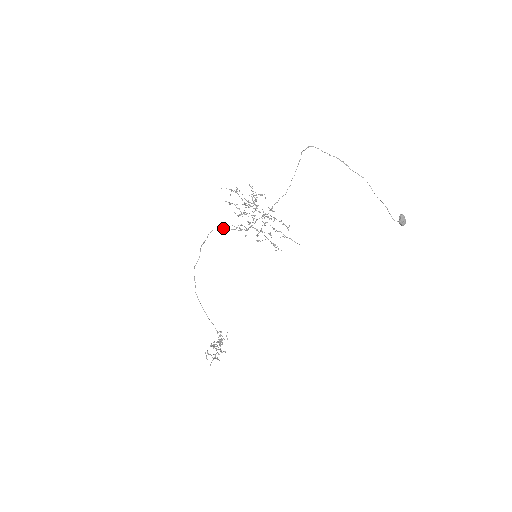
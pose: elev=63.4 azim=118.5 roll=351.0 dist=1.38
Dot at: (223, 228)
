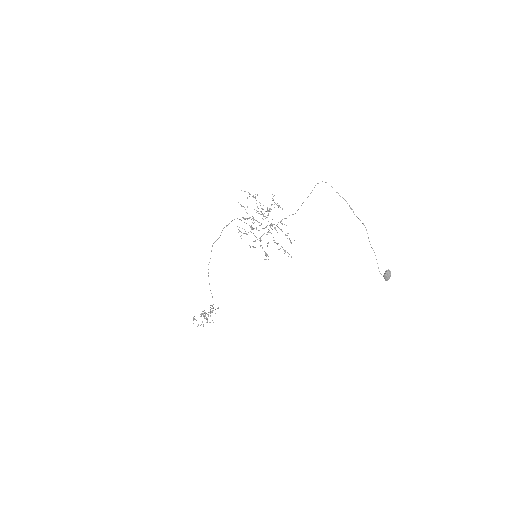
Dot at: occluded
